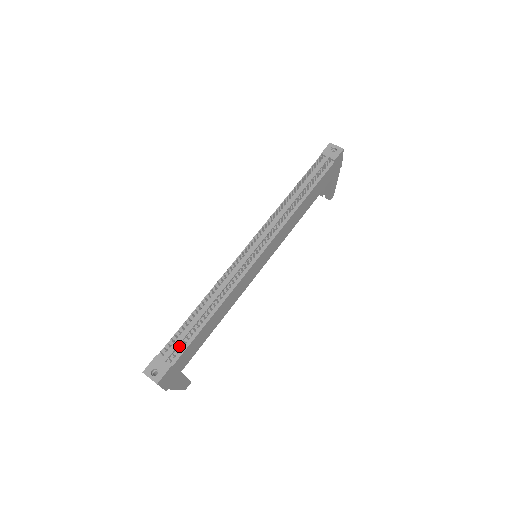
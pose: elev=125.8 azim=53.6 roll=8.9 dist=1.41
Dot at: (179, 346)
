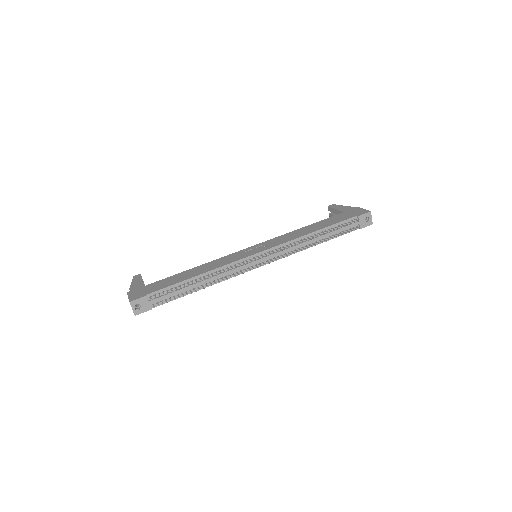
Dot at: (165, 297)
